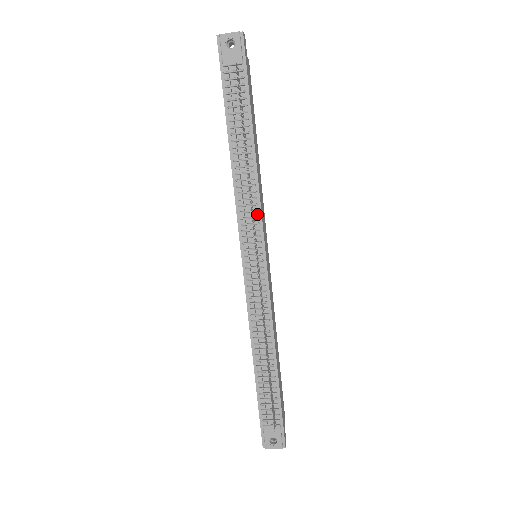
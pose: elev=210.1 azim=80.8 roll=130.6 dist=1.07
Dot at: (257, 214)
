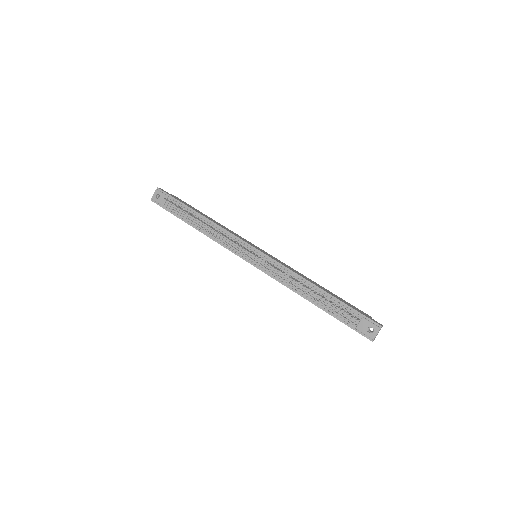
Dot at: (233, 238)
